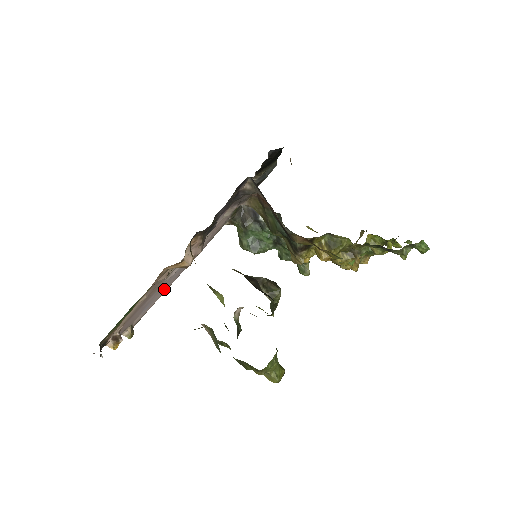
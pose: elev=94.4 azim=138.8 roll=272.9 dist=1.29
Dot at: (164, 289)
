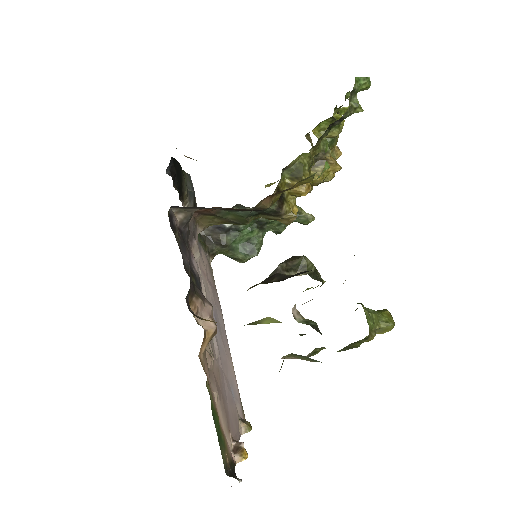
Dot at: (228, 363)
